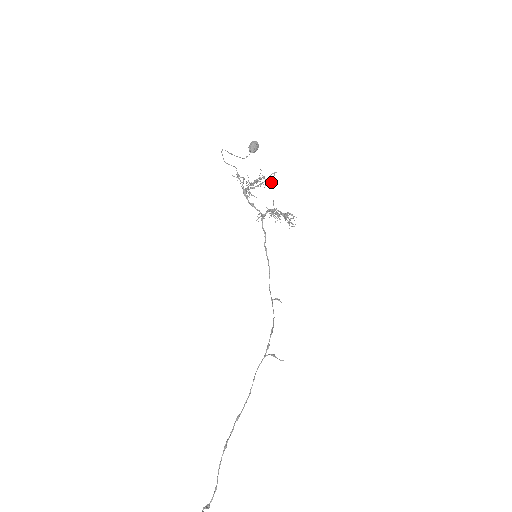
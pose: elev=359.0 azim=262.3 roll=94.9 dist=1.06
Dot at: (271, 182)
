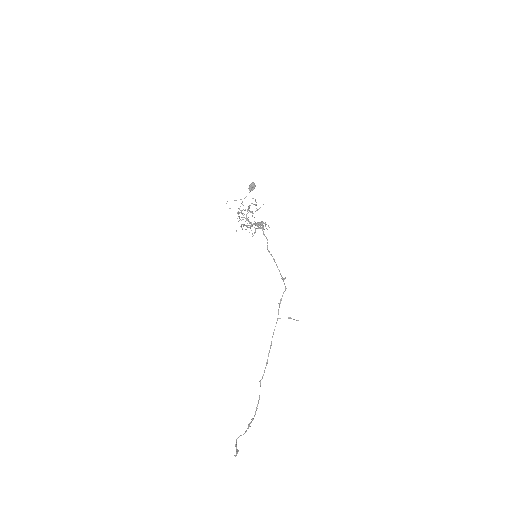
Dot at: occluded
